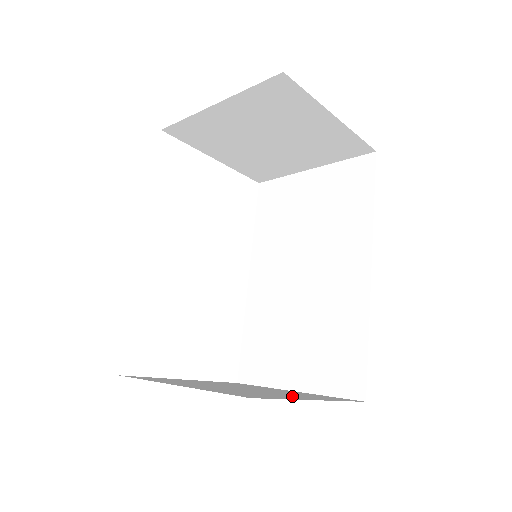
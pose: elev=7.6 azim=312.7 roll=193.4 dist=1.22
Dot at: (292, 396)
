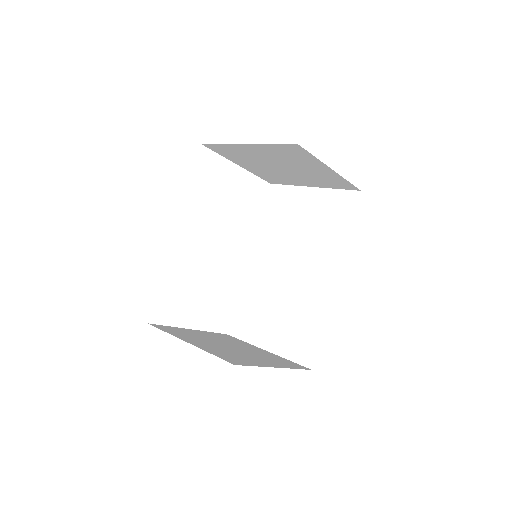
Dot at: (262, 361)
